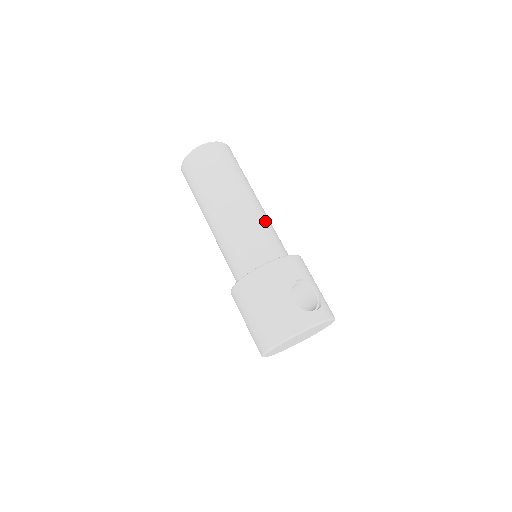
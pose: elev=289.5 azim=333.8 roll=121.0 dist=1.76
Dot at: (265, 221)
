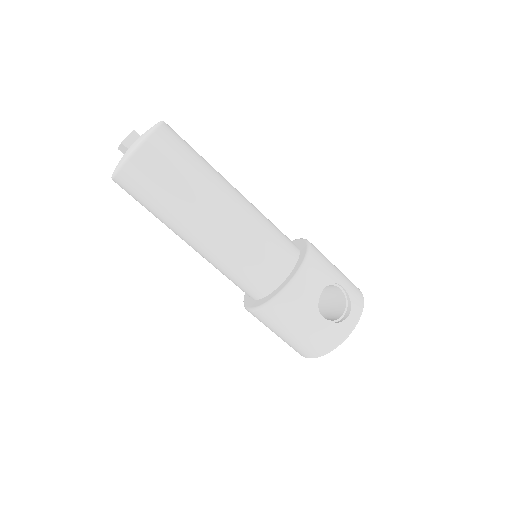
Dot at: (257, 226)
